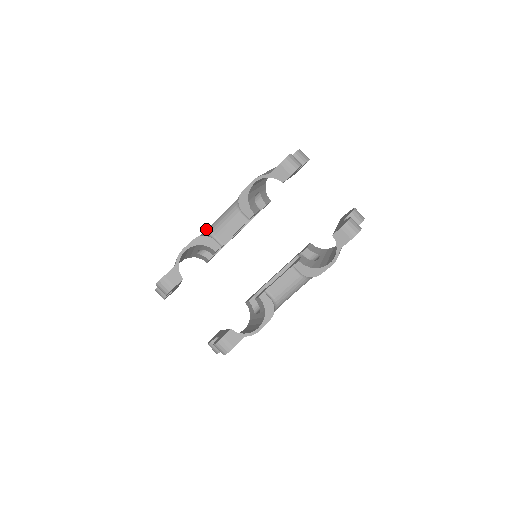
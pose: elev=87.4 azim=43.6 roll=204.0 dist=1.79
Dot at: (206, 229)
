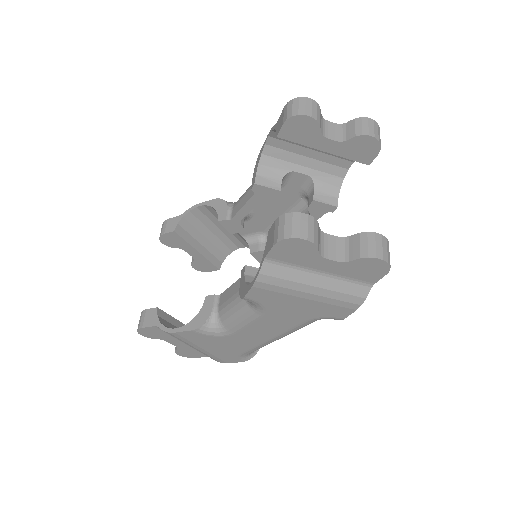
Dot at: occluded
